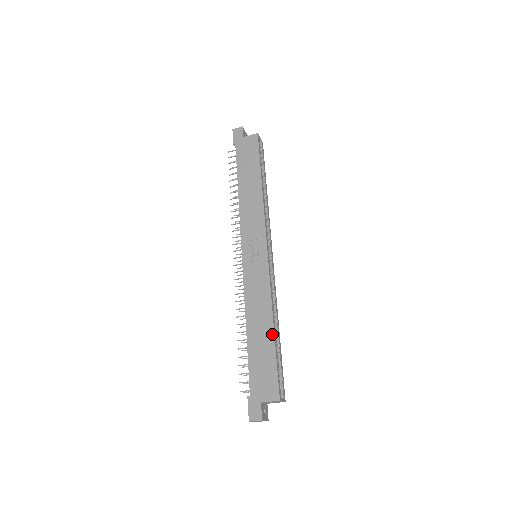
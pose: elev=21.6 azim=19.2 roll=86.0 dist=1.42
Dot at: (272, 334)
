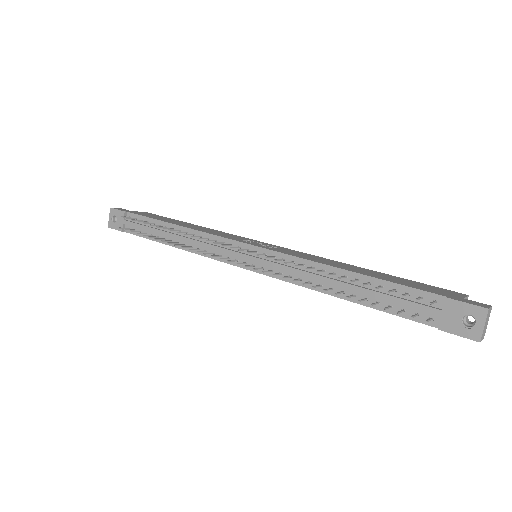
Dot at: occluded
